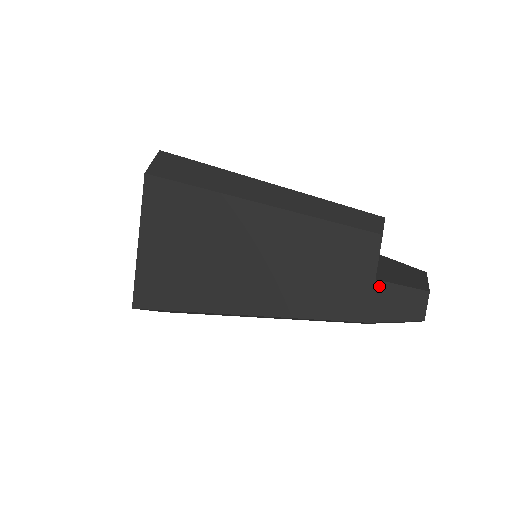
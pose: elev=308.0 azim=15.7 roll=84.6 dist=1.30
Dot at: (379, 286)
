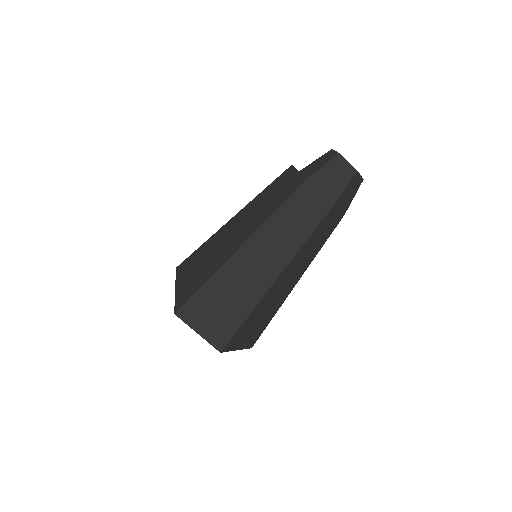
Dot at: (302, 171)
